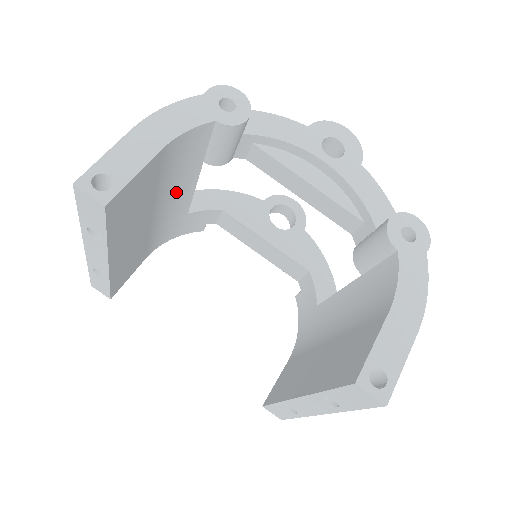
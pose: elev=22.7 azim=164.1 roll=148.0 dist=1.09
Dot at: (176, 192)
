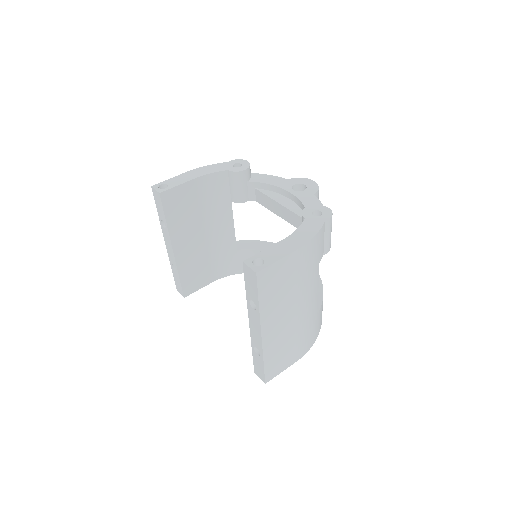
Dot at: (220, 223)
